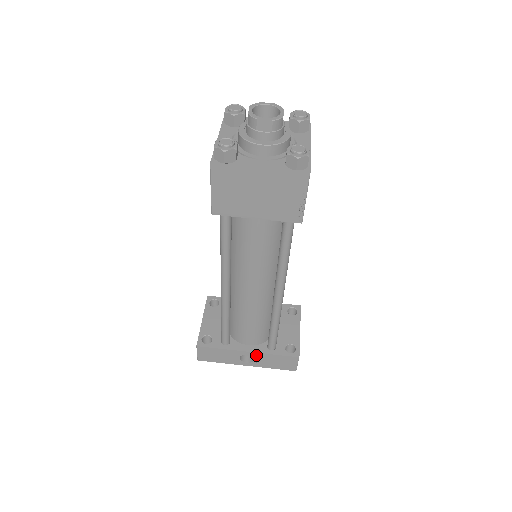
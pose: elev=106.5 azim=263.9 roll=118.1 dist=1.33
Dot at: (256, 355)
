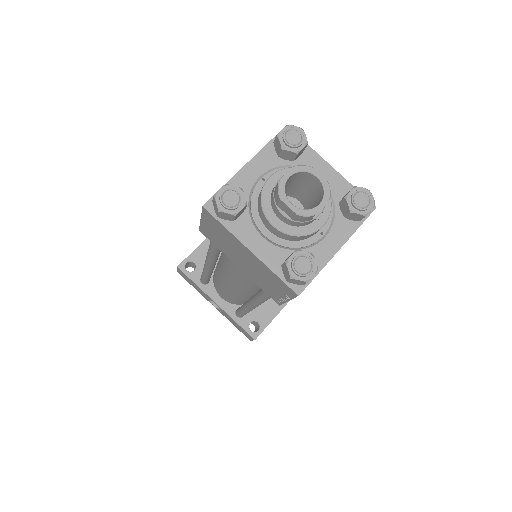
Dot at: (222, 310)
